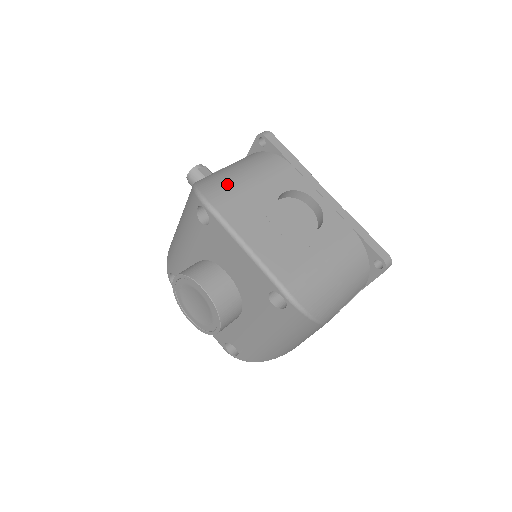
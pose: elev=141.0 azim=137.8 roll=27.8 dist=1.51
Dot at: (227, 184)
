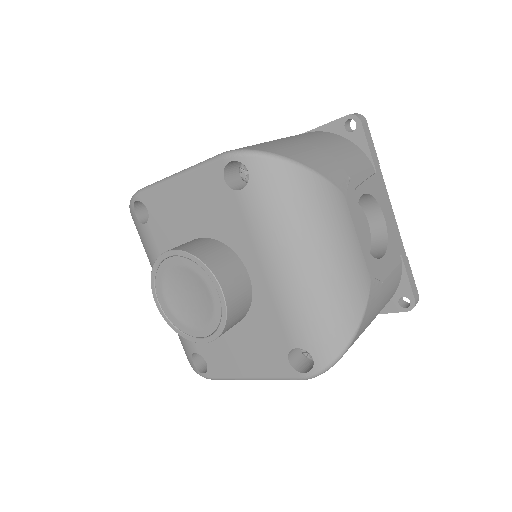
Dot at: occluded
